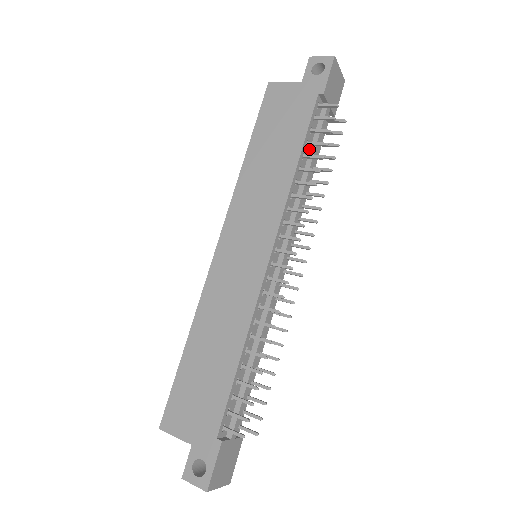
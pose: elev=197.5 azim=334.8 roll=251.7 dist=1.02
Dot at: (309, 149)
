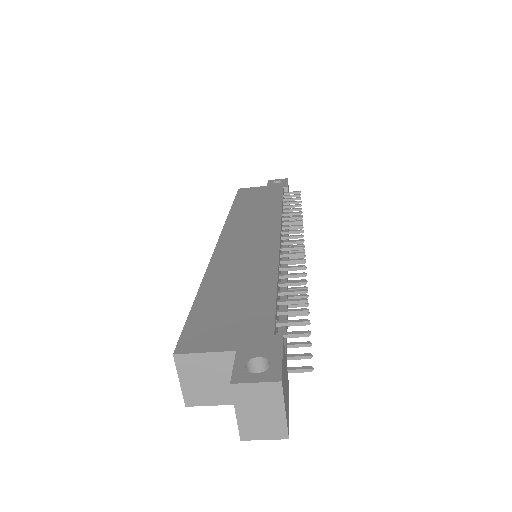
Dot at: occluded
